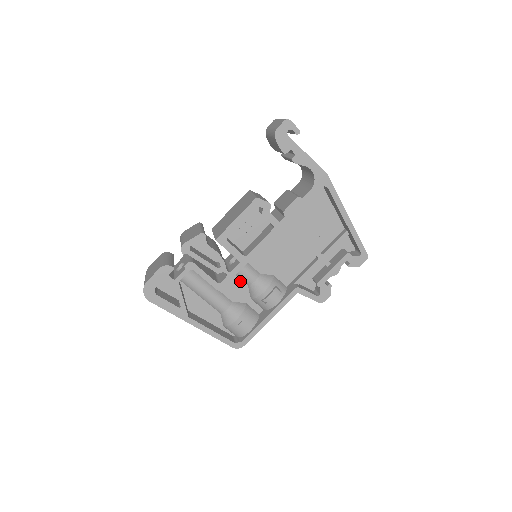
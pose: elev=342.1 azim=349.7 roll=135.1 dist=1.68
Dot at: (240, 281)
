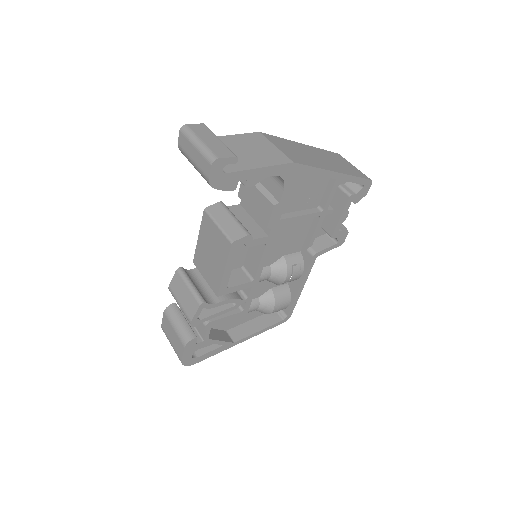
Dot at: occluded
